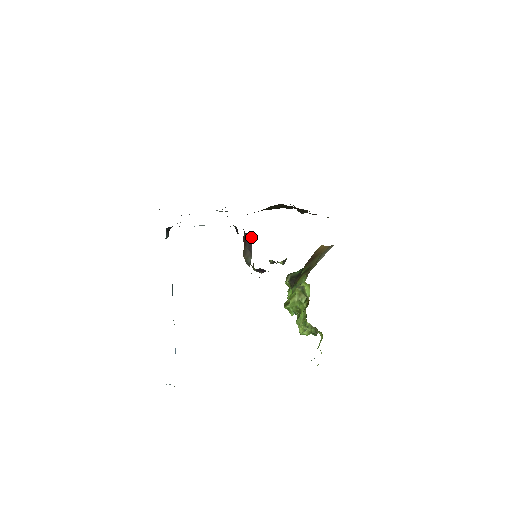
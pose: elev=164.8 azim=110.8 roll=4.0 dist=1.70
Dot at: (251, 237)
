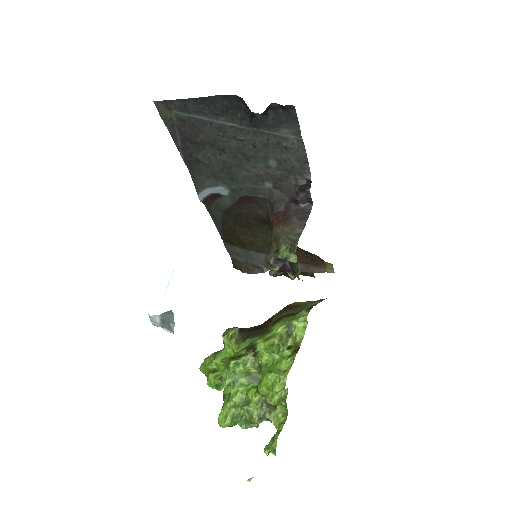
Dot at: (309, 208)
